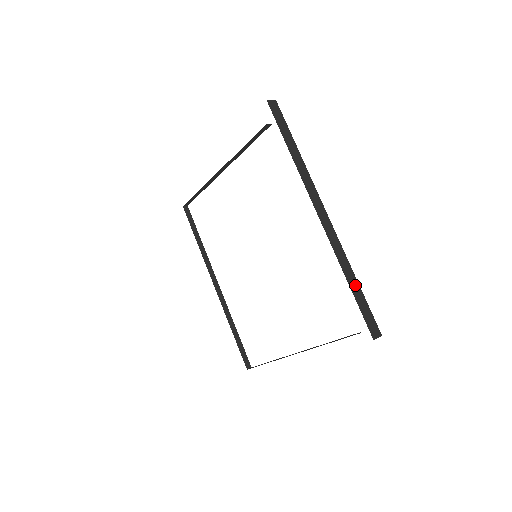
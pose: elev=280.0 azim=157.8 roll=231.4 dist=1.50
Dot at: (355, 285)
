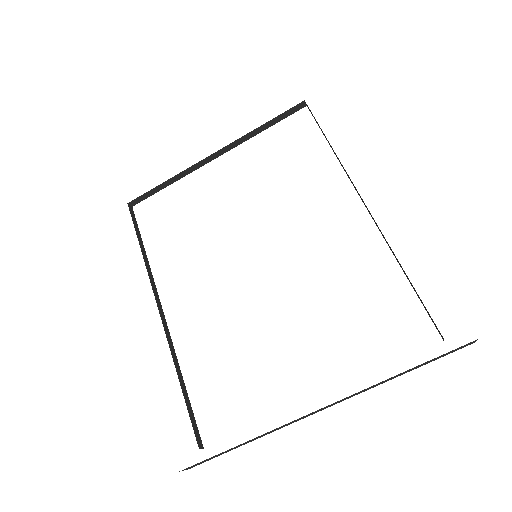
Dot at: occluded
